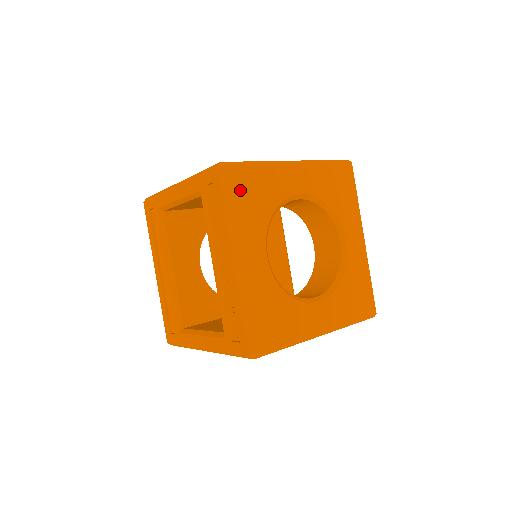
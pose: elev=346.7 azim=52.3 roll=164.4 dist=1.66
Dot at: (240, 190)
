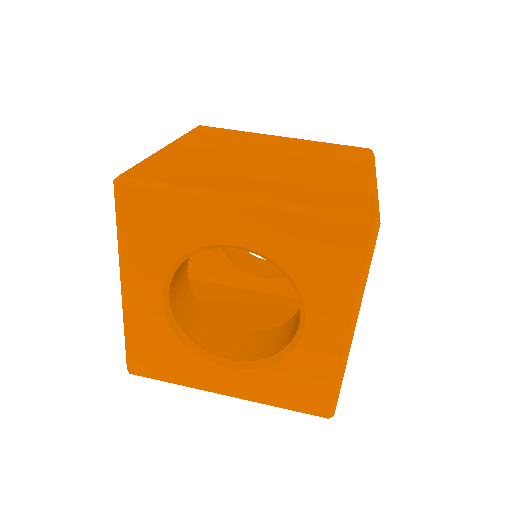
Dot at: (136, 217)
